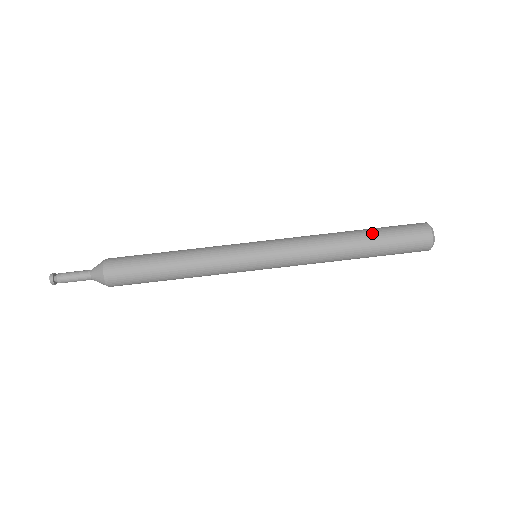
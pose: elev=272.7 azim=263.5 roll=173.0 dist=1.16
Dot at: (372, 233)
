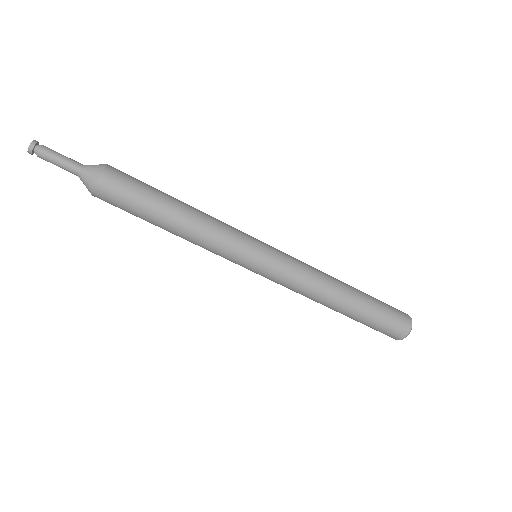
Dot at: (366, 304)
